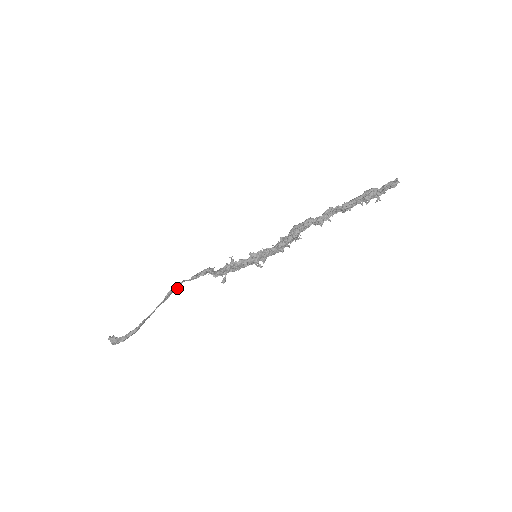
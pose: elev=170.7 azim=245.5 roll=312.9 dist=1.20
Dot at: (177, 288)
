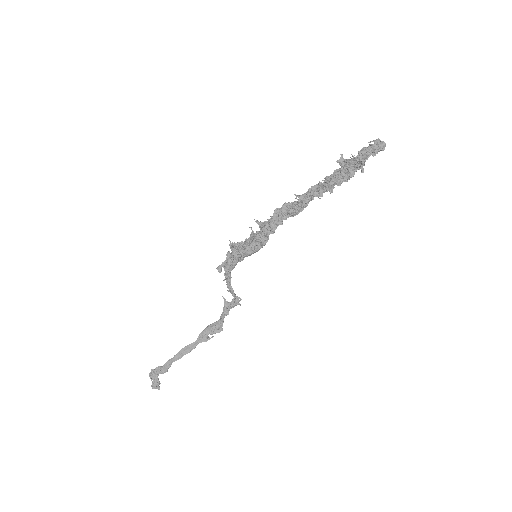
Dot at: occluded
